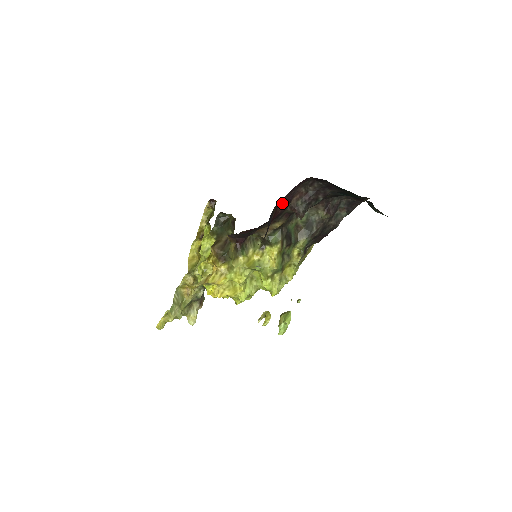
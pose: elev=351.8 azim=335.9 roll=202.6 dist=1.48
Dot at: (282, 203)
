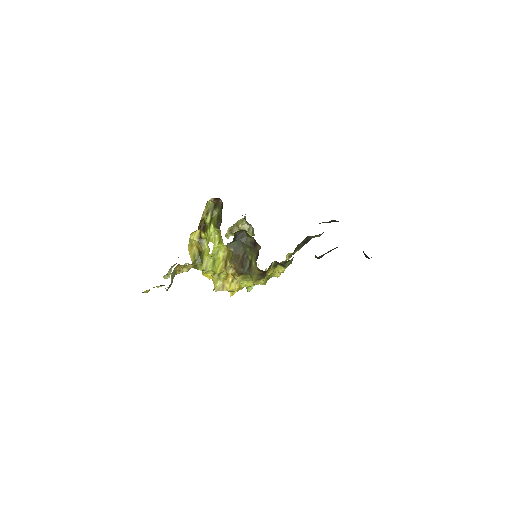
Dot at: occluded
